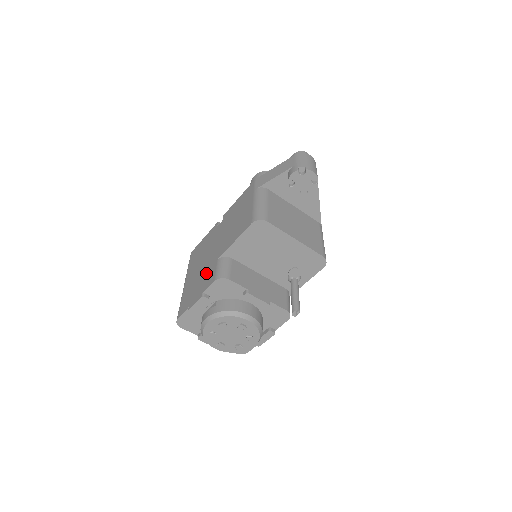
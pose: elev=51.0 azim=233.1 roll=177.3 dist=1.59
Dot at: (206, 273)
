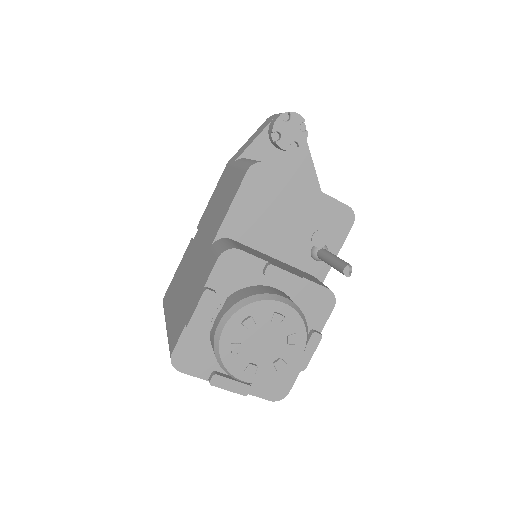
Dot at: (199, 273)
